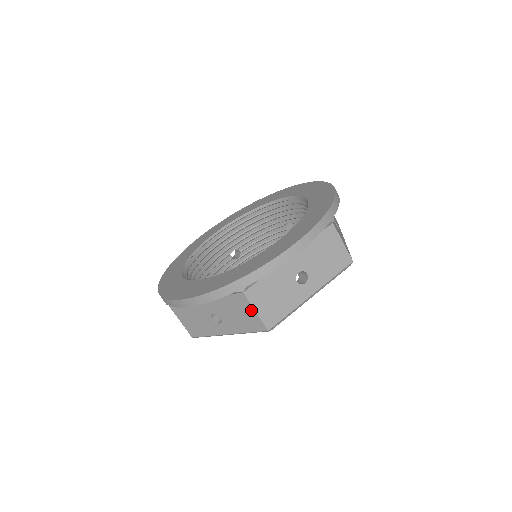
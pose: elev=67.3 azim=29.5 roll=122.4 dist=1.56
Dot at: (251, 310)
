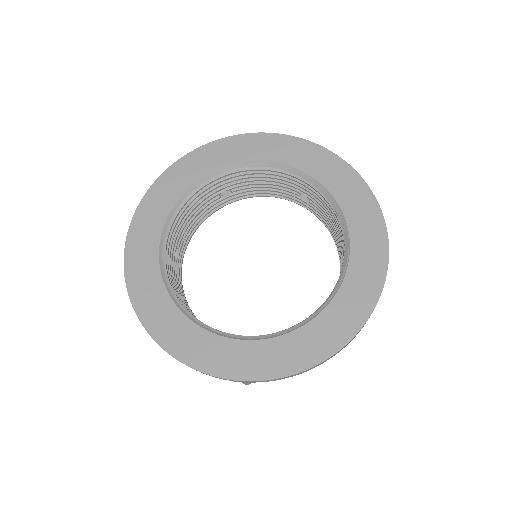
Dot at: occluded
